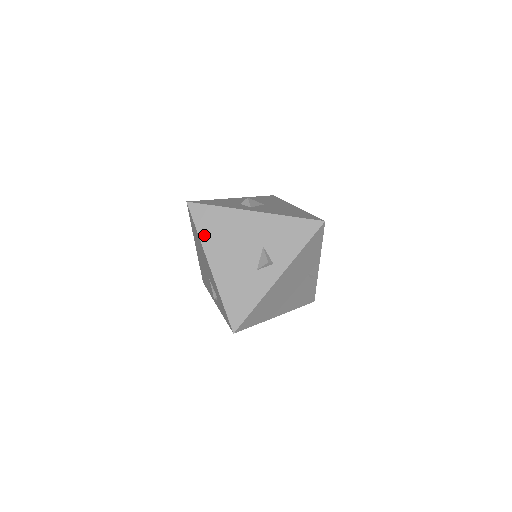
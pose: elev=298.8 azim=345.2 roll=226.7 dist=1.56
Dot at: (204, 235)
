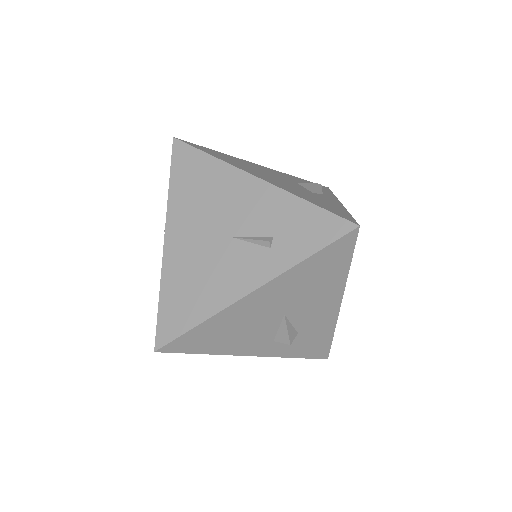
Dot at: (222, 159)
